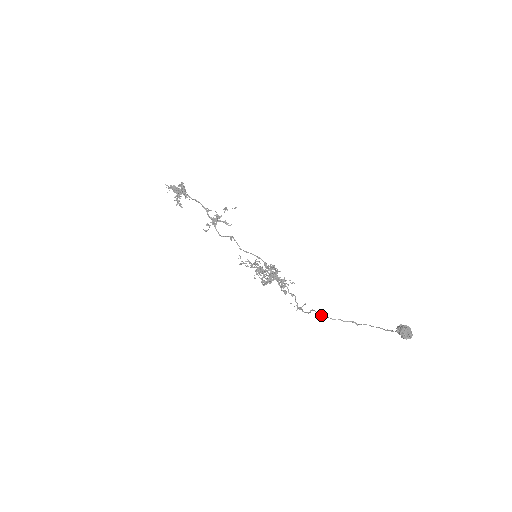
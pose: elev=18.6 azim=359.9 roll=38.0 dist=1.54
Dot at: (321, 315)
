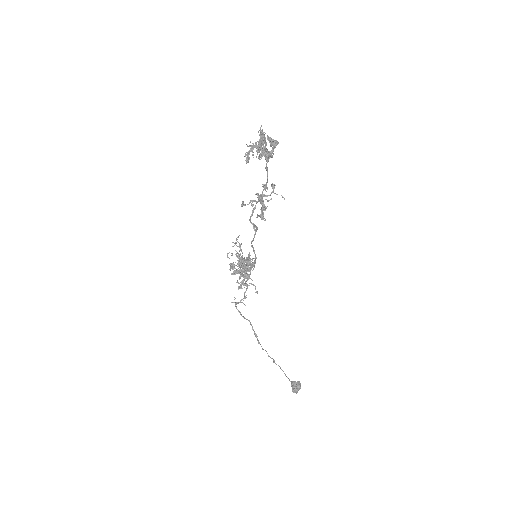
Dot at: (256, 337)
